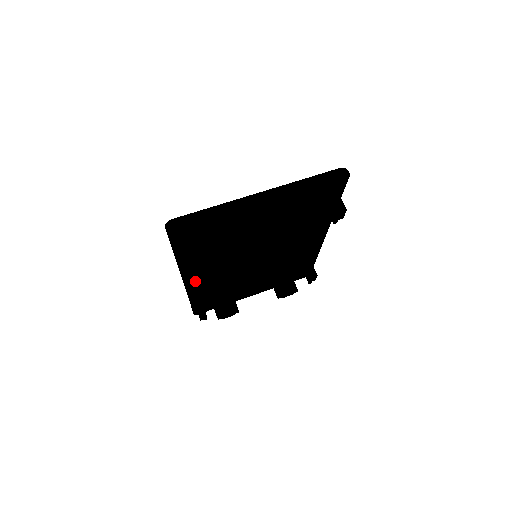
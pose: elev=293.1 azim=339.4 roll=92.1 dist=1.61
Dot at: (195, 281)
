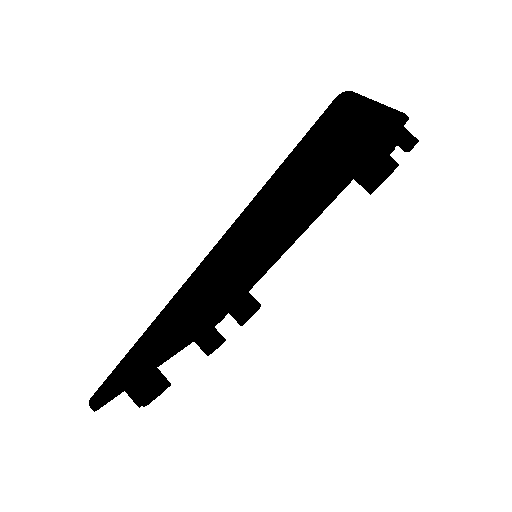
Dot at: occluded
